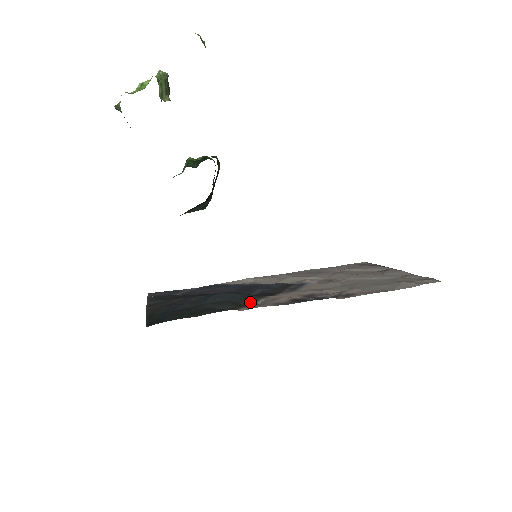
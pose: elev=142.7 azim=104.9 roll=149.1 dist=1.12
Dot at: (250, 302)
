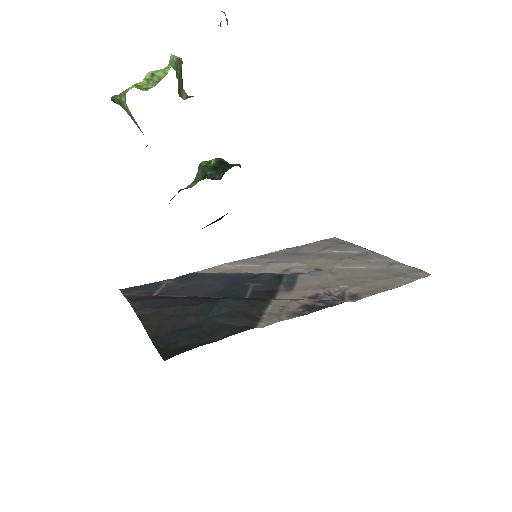
Dot at: (260, 312)
